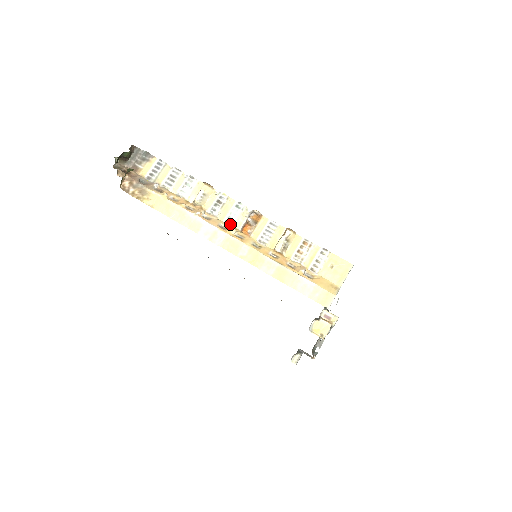
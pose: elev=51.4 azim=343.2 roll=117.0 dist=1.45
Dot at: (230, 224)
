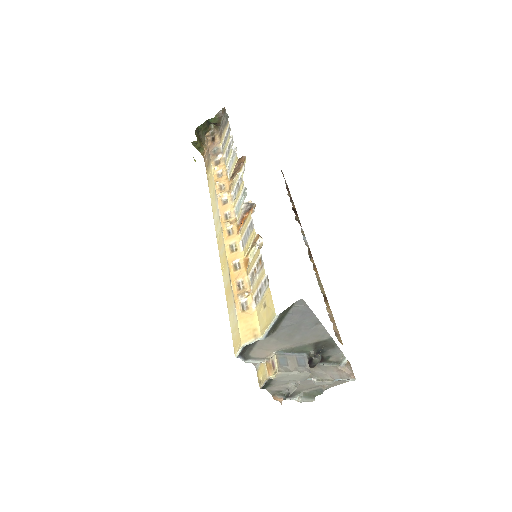
Dot at: (236, 213)
